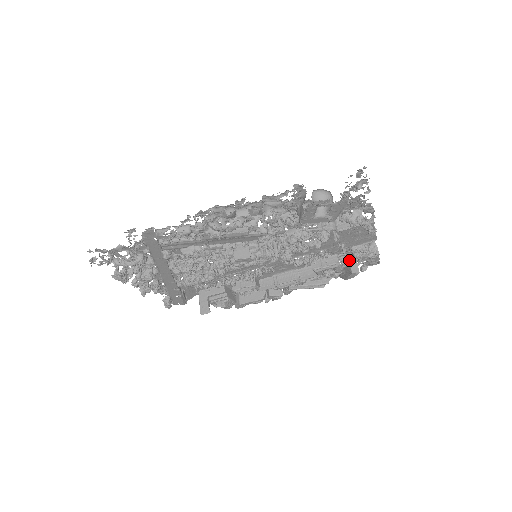
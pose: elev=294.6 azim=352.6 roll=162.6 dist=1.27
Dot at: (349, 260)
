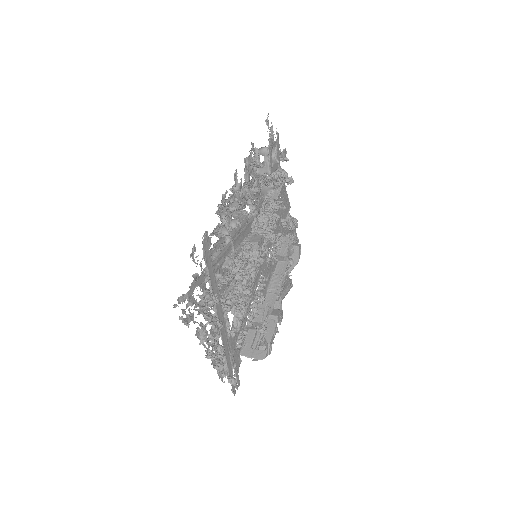
Dot at: (291, 235)
